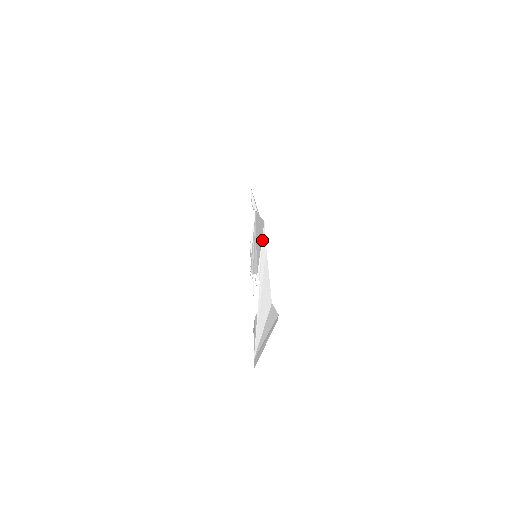
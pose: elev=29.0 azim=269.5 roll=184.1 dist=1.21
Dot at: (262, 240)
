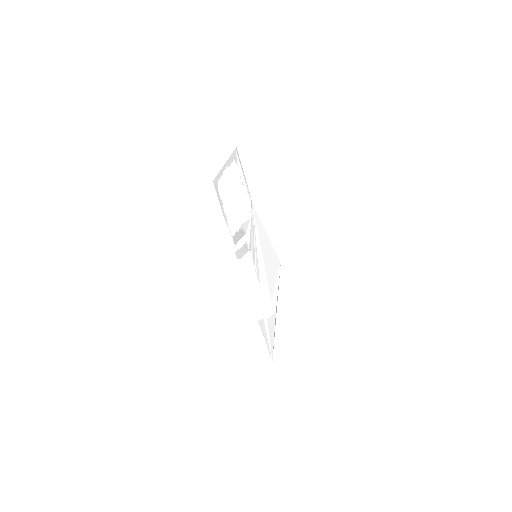
Dot at: (278, 277)
